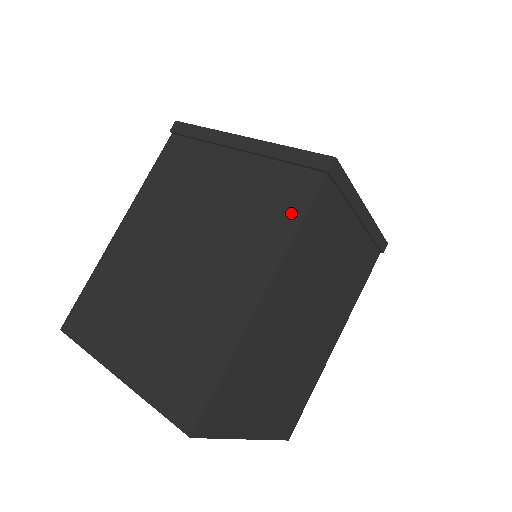
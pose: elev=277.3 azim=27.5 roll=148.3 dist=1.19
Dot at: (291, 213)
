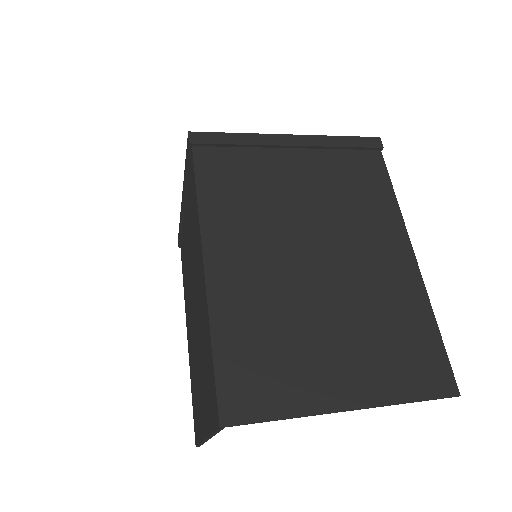
Dot at: (194, 194)
